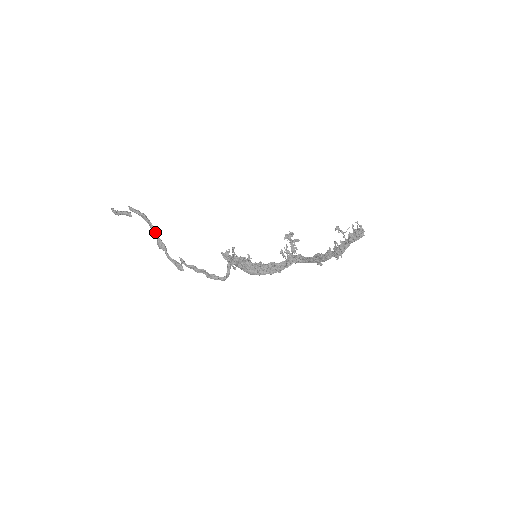
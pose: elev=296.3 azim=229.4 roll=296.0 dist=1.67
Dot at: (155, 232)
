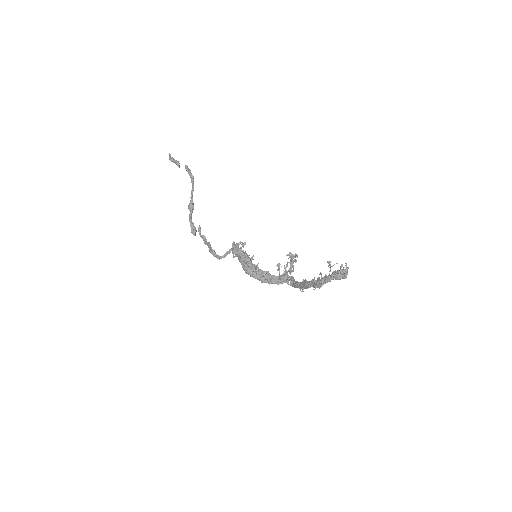
Dot at: (192, 194)
